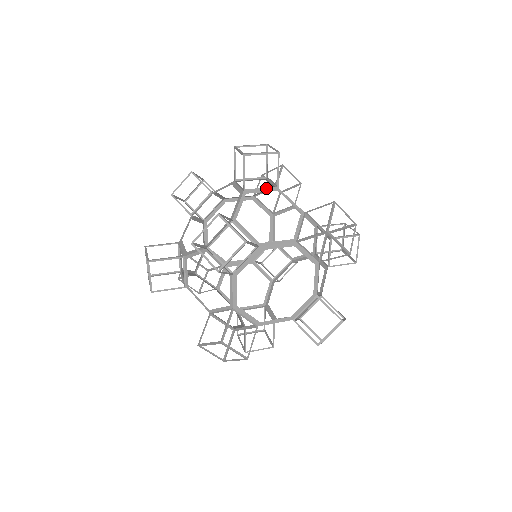
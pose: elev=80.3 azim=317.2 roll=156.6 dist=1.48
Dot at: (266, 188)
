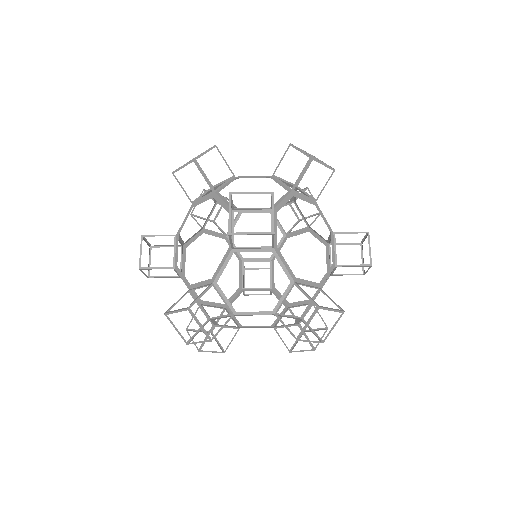
Dot at: (227, 181)
